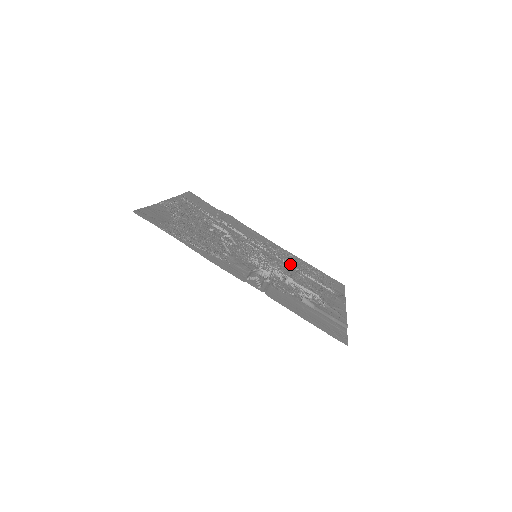
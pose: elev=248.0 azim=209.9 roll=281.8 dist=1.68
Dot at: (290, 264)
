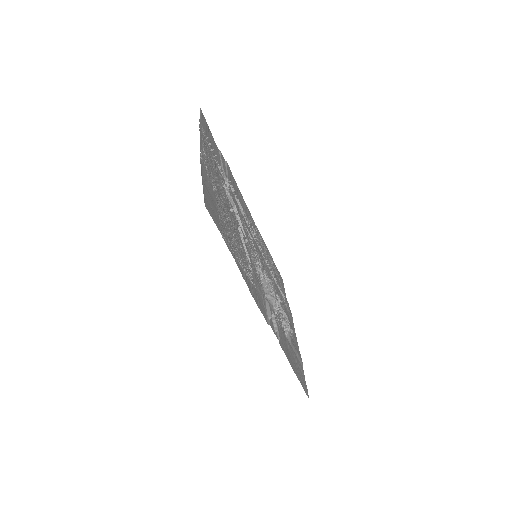
Dot at: (265, 257)
